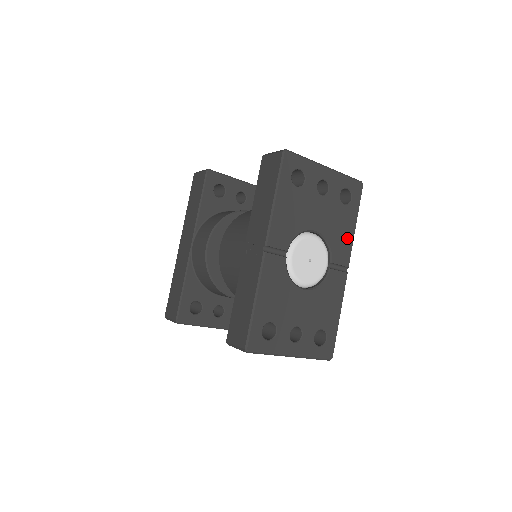
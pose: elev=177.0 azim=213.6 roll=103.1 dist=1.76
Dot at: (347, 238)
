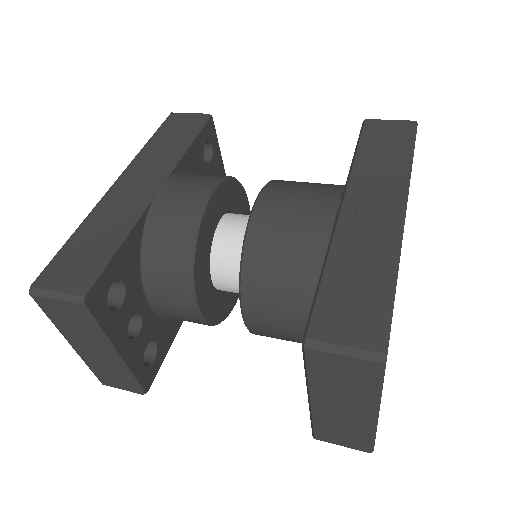
Dot at: occluded
